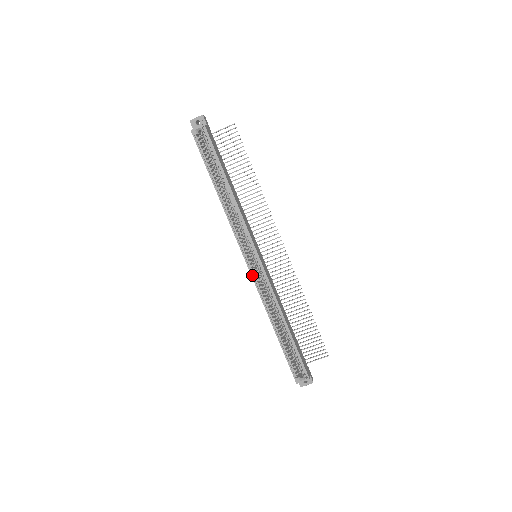
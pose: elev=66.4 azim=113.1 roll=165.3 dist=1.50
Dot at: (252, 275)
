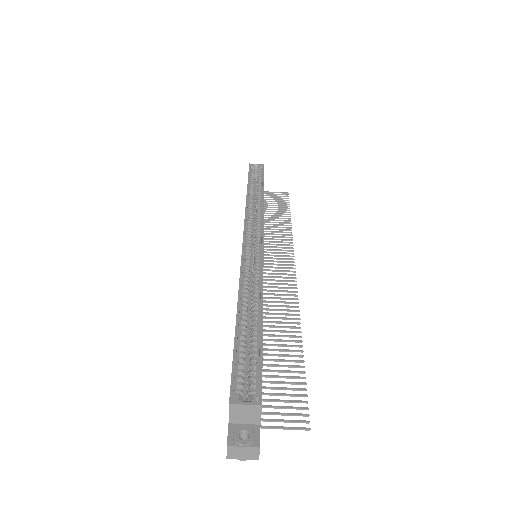
Dot at: (243, 251)
